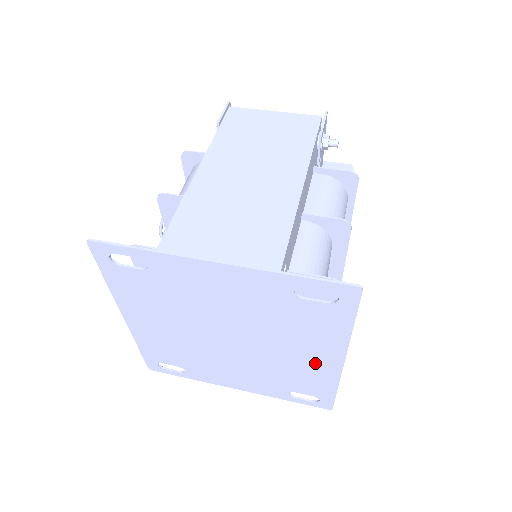
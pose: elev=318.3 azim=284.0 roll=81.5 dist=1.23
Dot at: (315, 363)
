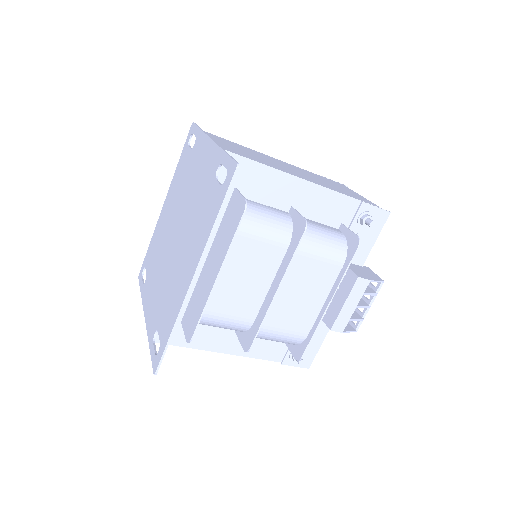
Dot at: (184, 278)
